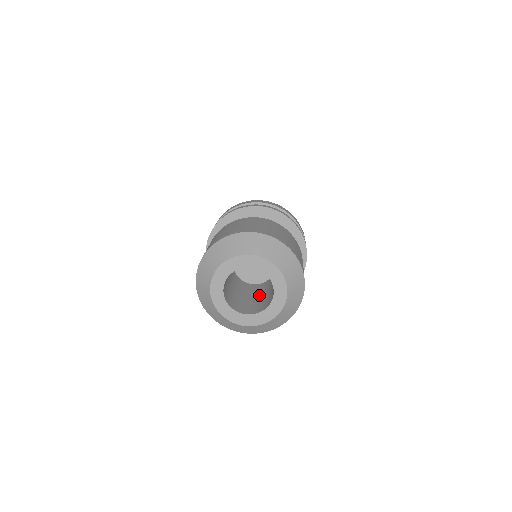
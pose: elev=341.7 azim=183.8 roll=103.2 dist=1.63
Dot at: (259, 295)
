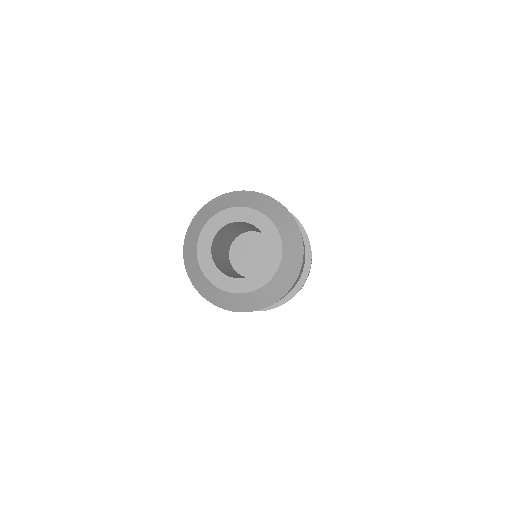
Dot at: occluded
